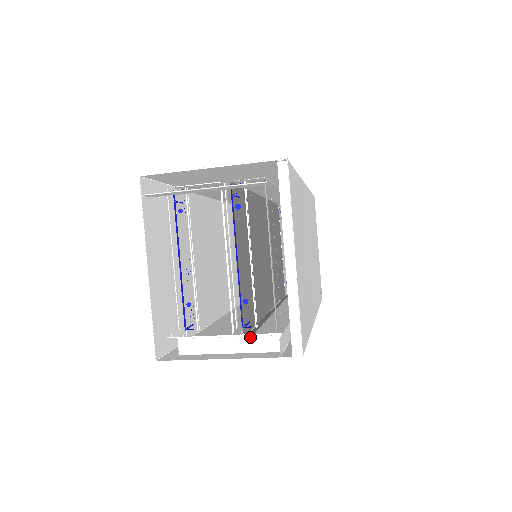
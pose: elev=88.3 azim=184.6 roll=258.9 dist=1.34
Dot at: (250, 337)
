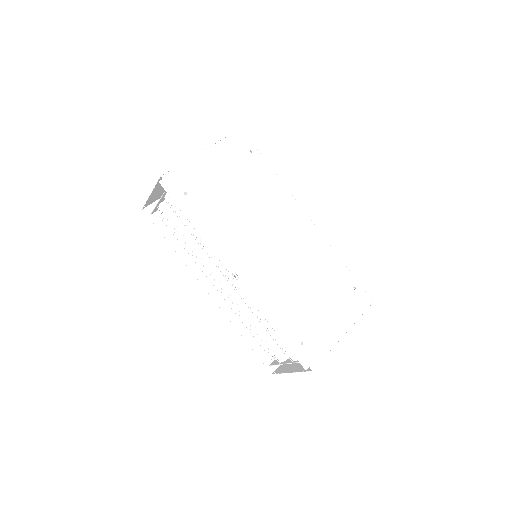
Dot at: occluded
